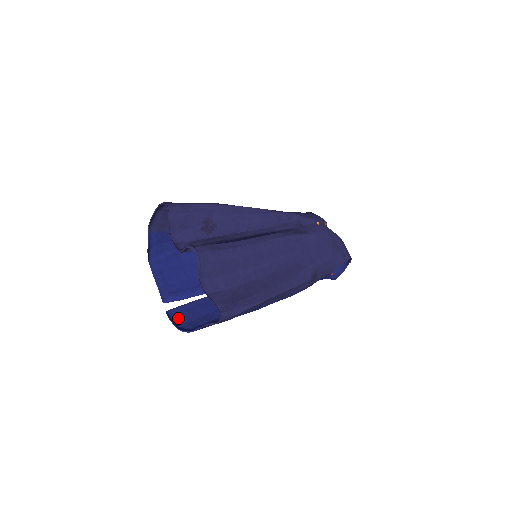
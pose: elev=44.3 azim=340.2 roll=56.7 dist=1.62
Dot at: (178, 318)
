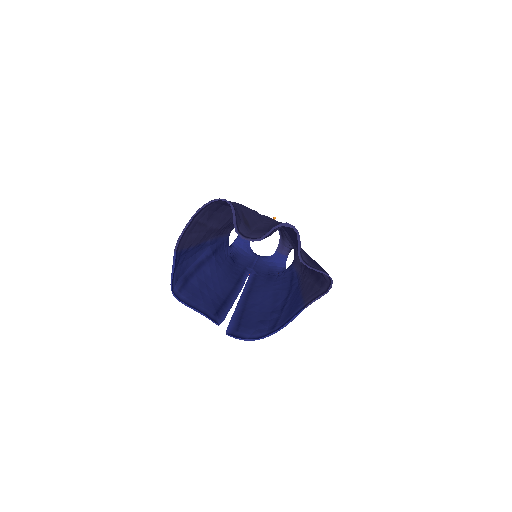
Dot at: (241, 334)
